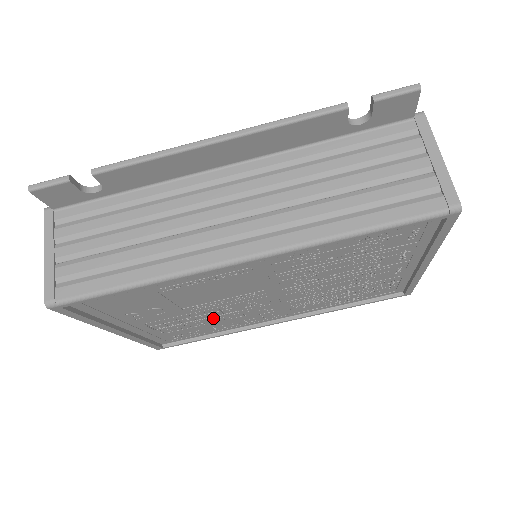
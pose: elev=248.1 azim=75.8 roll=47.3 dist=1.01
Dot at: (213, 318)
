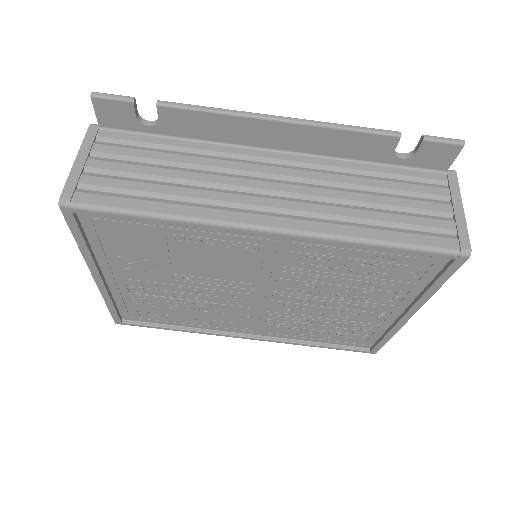
Dot at: (191, 302)
